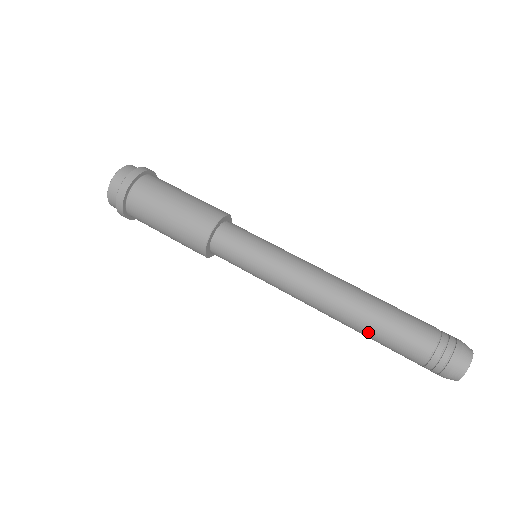
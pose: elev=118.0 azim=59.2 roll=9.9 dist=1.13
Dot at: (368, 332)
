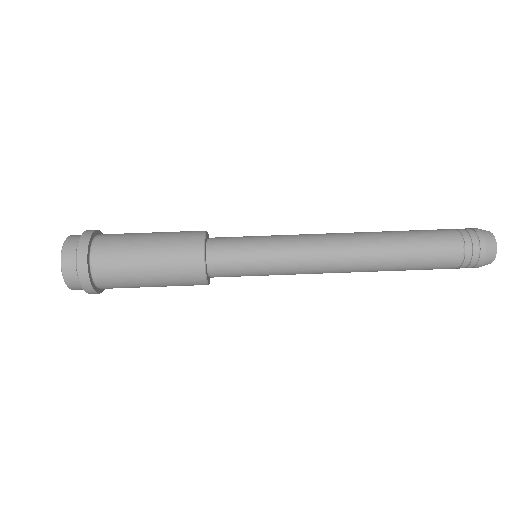
Dot at: (400, 266)
